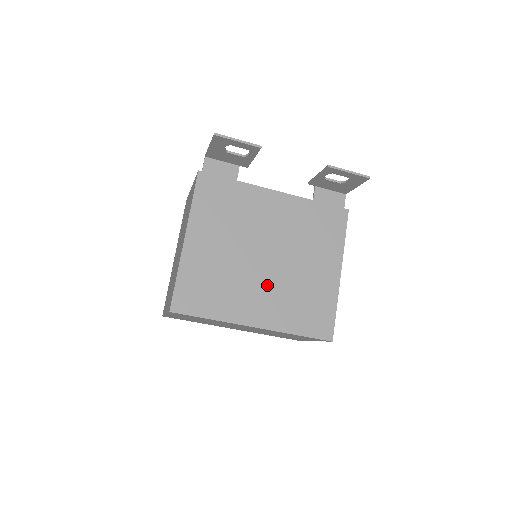
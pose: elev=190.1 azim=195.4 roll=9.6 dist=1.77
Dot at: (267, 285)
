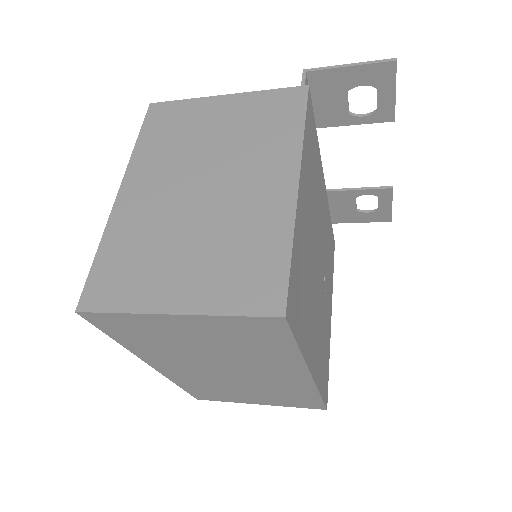
Dot at: (318, 310)
